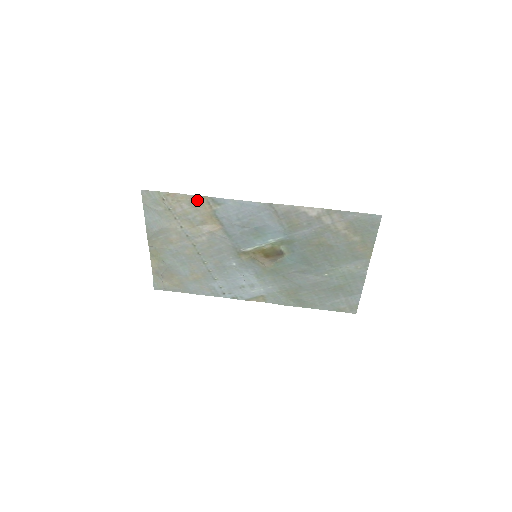
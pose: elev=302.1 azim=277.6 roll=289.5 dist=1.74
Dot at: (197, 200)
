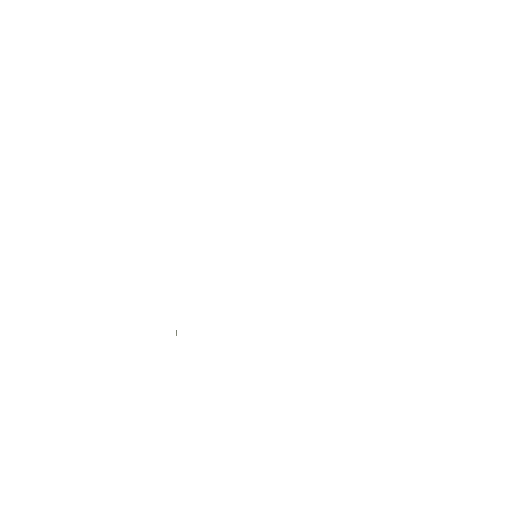
Dot at: occluded
